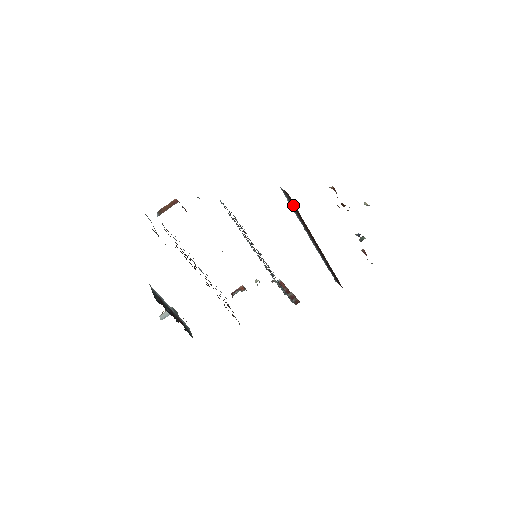
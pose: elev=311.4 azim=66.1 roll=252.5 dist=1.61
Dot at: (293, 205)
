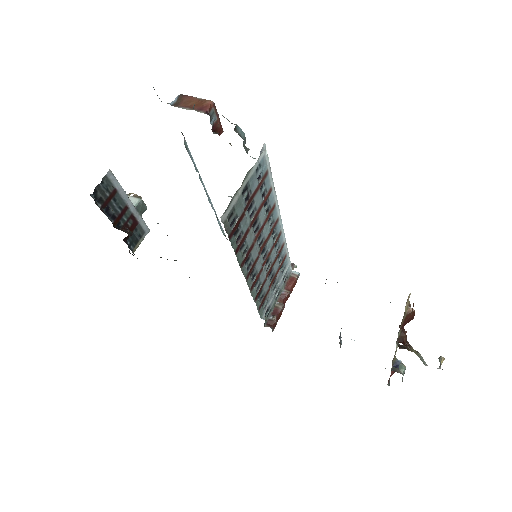
Dot at: (326, 279)
